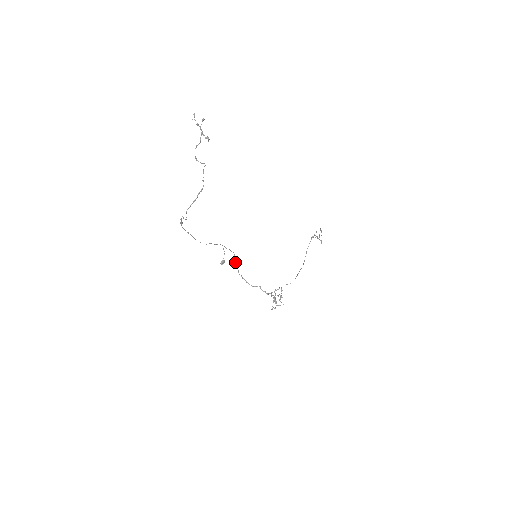
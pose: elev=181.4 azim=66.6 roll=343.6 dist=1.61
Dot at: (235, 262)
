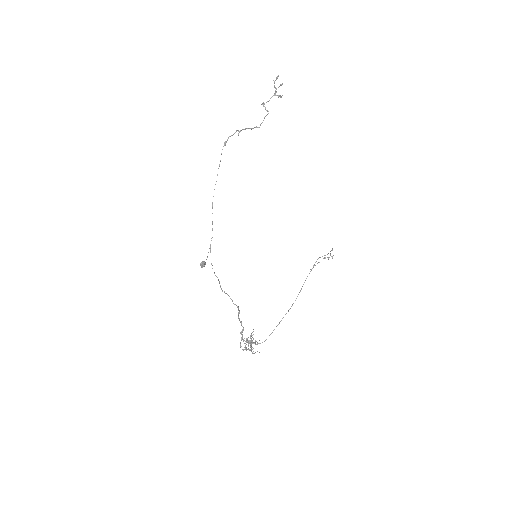
Dot at: occluded
